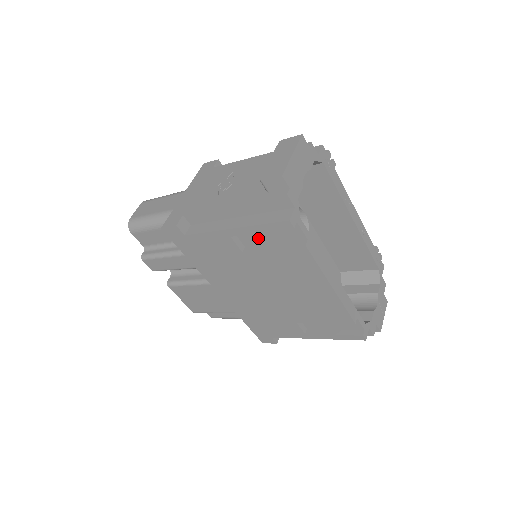
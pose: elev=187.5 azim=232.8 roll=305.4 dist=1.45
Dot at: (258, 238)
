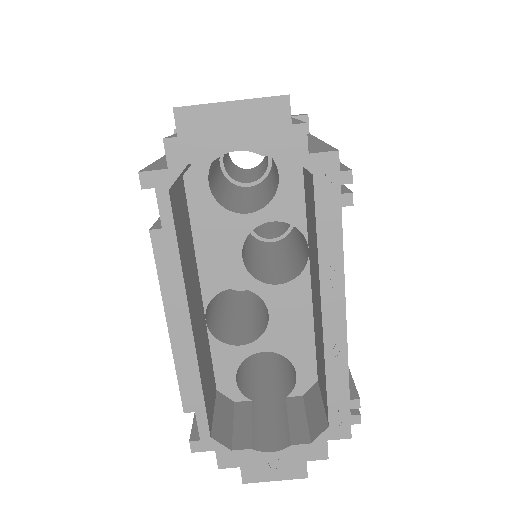
Dot at: occluded
